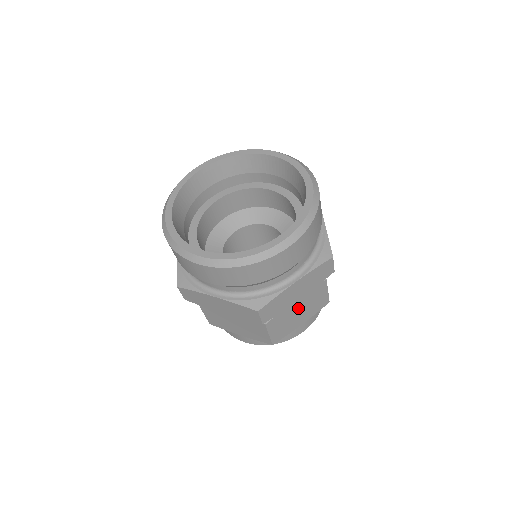
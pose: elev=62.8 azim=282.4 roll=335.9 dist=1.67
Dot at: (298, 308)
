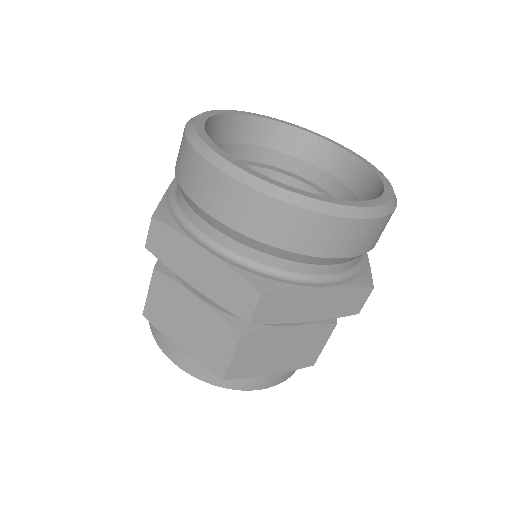
Dot at: (286, 342)
